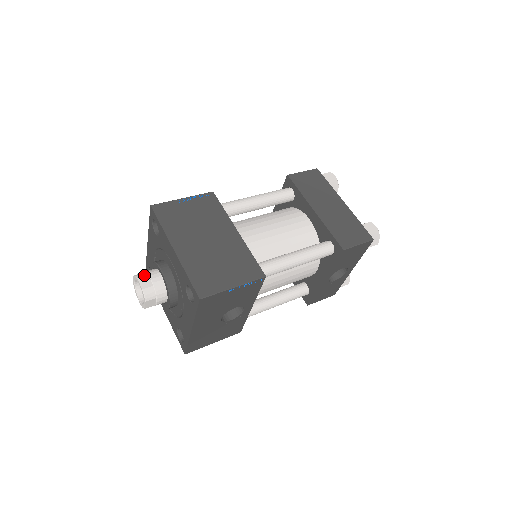
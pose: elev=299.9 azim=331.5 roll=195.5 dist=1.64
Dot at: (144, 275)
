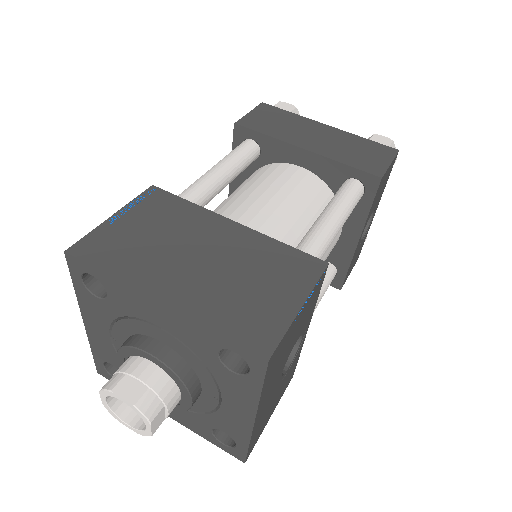
Dot at: (120, 379)
